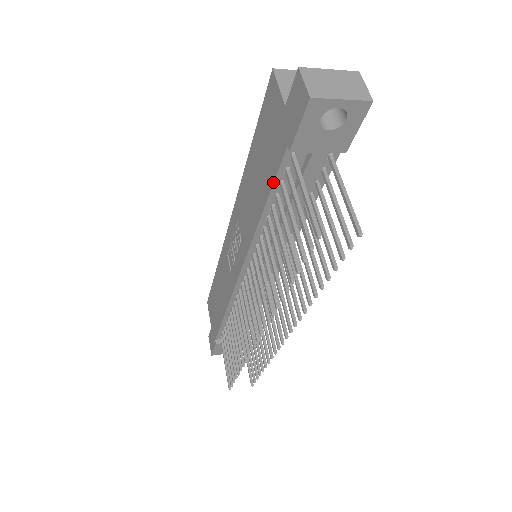
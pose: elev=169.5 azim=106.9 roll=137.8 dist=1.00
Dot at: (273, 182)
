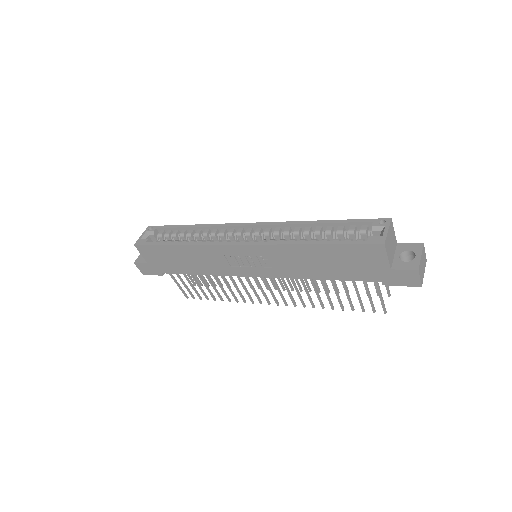
Dot at: occluded
